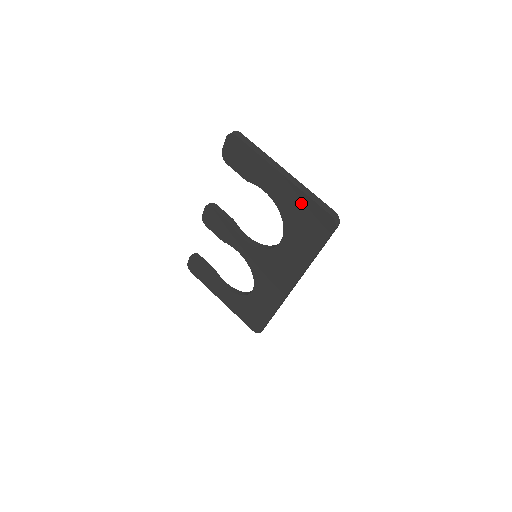
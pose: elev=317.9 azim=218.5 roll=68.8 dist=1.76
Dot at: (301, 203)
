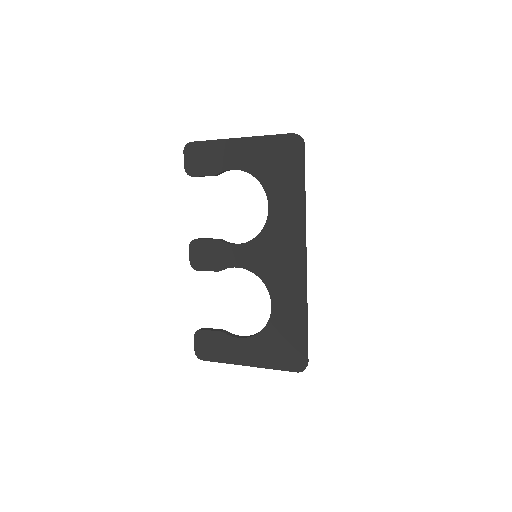
Dot at: (265, 148)
